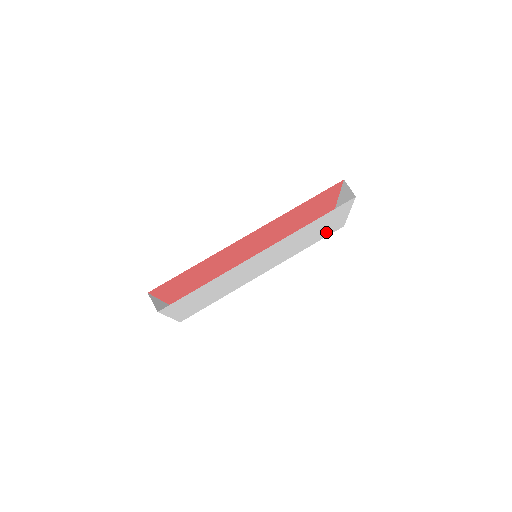
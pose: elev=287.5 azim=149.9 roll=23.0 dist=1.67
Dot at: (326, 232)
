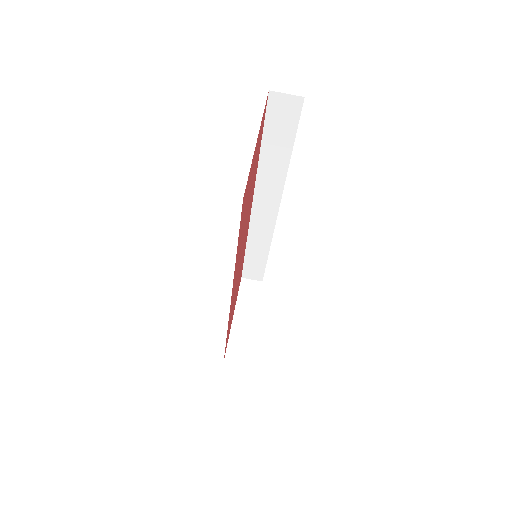
Dot at: occluded
